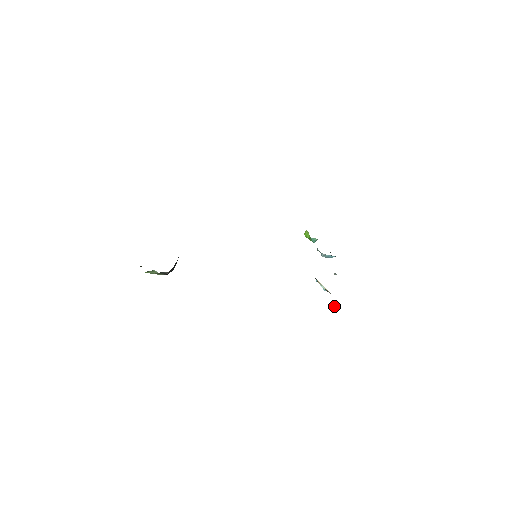
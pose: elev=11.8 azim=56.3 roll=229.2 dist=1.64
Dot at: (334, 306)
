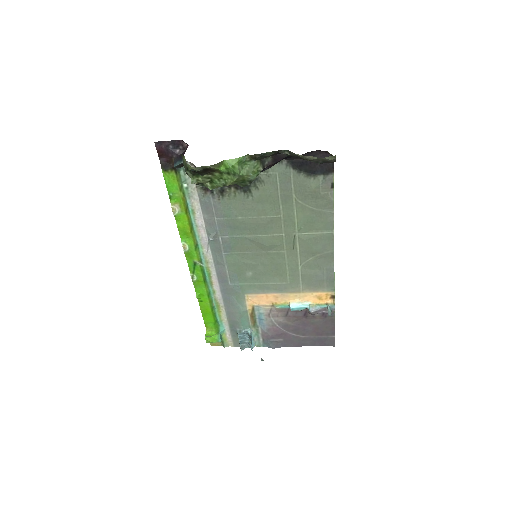
Dot at: occluded
